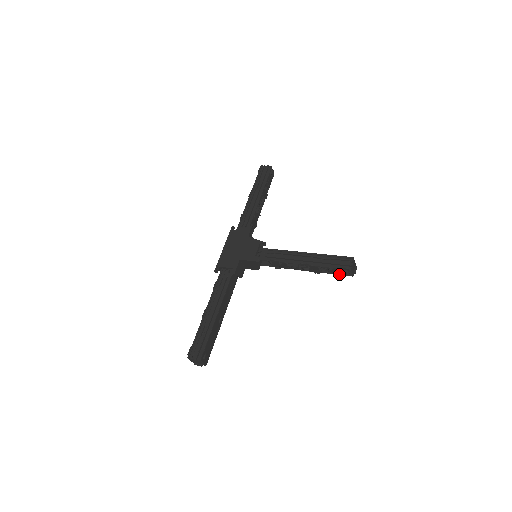
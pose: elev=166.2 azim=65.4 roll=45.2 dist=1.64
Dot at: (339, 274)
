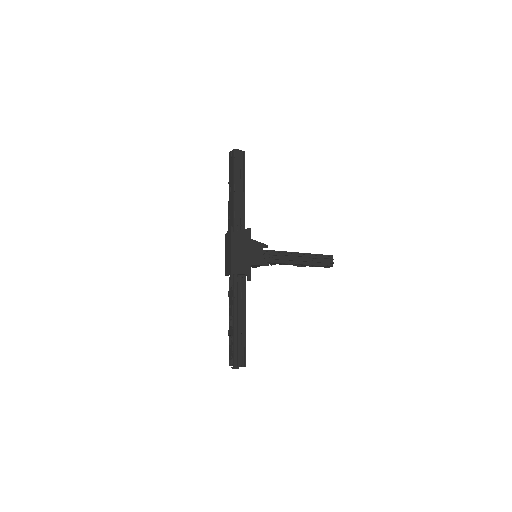
Dot at: occluded
